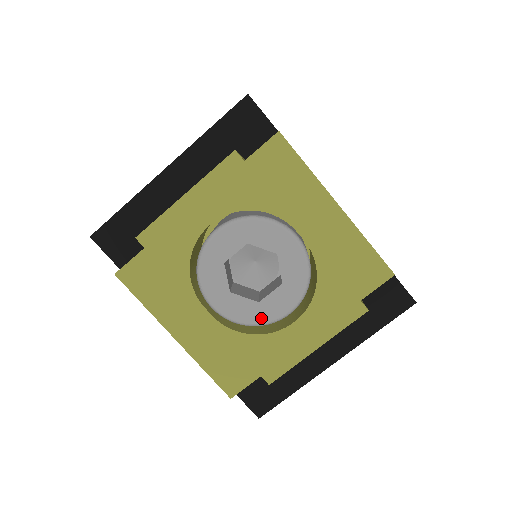
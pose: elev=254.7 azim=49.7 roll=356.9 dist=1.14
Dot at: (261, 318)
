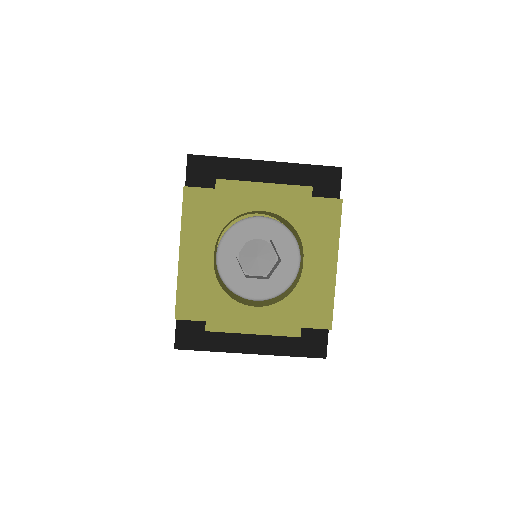
Dot at: (238, 288)
